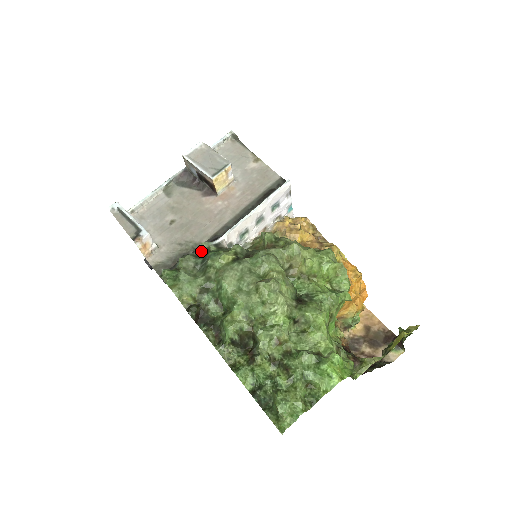
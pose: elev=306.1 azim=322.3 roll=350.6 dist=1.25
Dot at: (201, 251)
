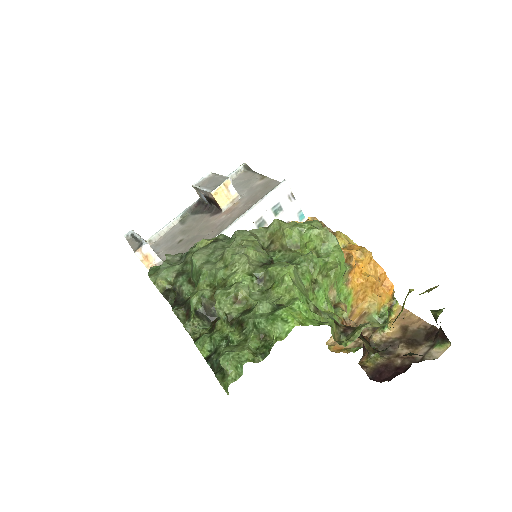
Dot at: occluded
